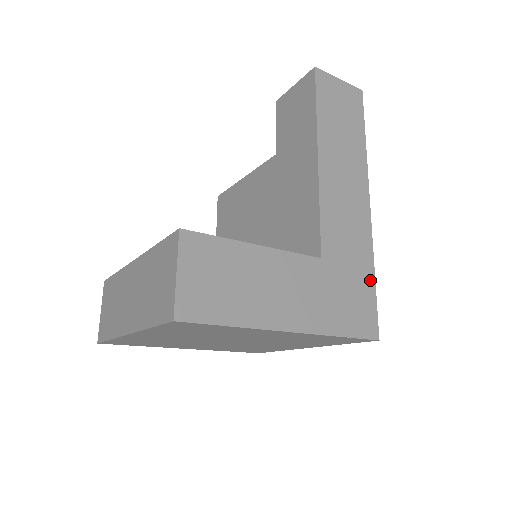
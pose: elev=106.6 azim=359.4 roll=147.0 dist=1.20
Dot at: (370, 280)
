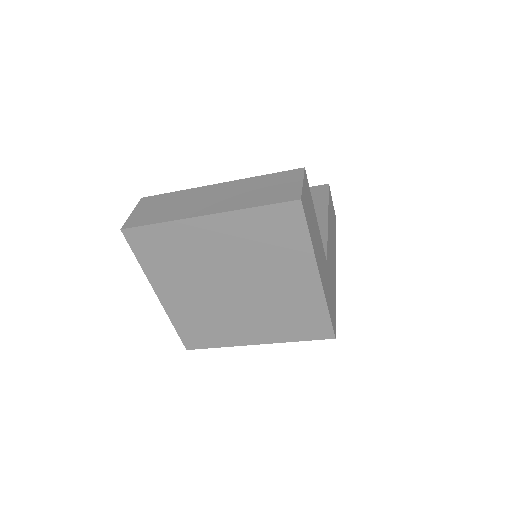
Dot at: (335, 303)
